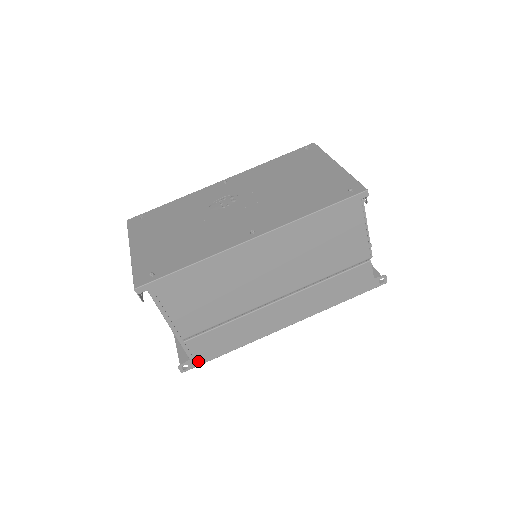
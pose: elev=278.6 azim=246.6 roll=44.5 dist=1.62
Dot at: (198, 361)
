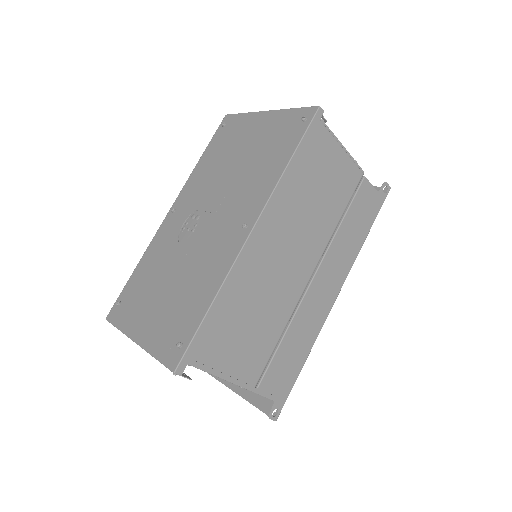
Dot at: (283, 397)
